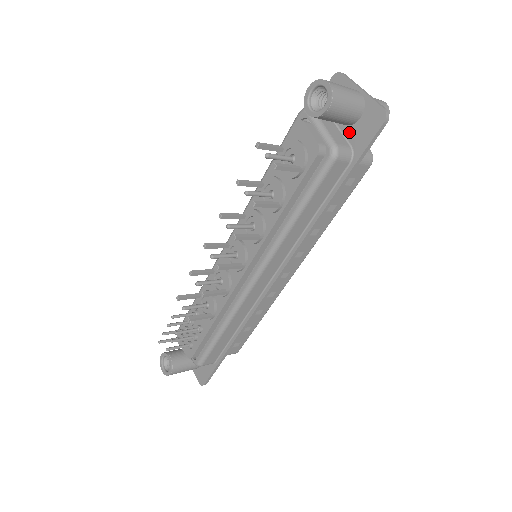
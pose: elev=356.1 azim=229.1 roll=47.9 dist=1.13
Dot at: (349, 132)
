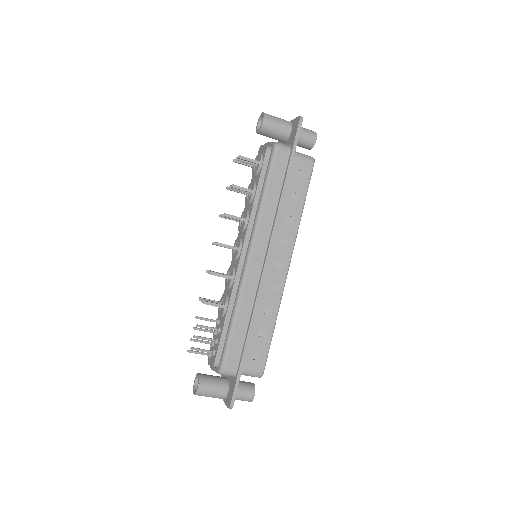
Dot at: (288, 142)
